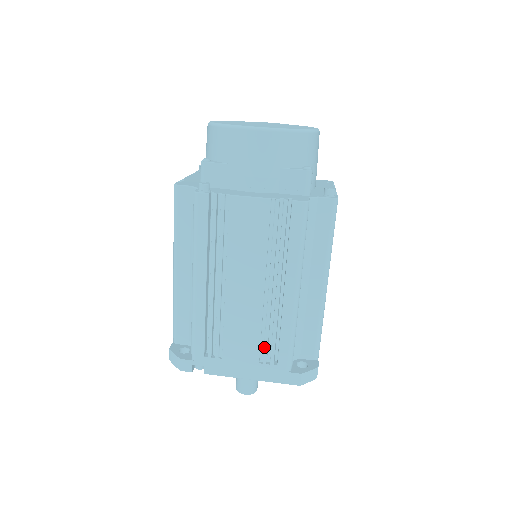
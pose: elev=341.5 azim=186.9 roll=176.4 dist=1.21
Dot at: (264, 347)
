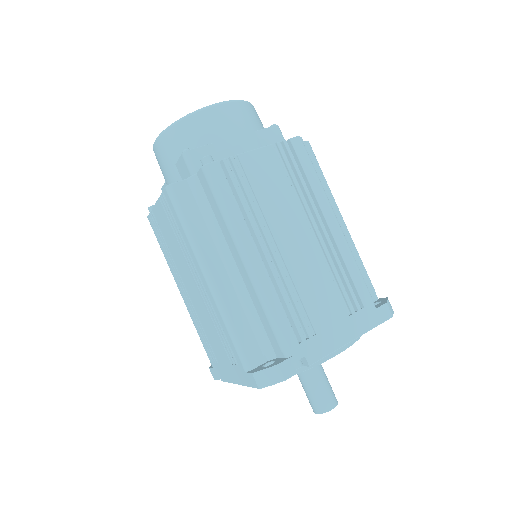
Dot at: (344, 294)
